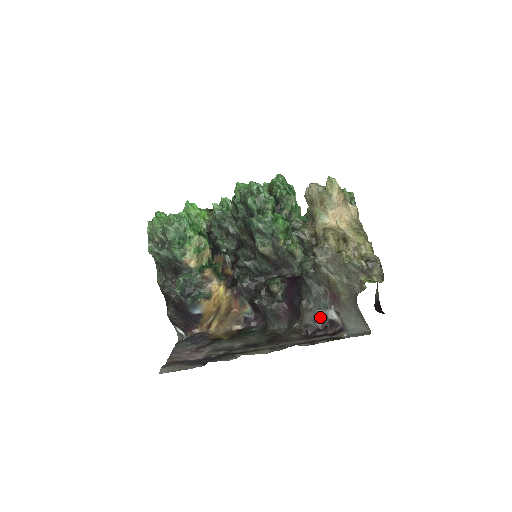
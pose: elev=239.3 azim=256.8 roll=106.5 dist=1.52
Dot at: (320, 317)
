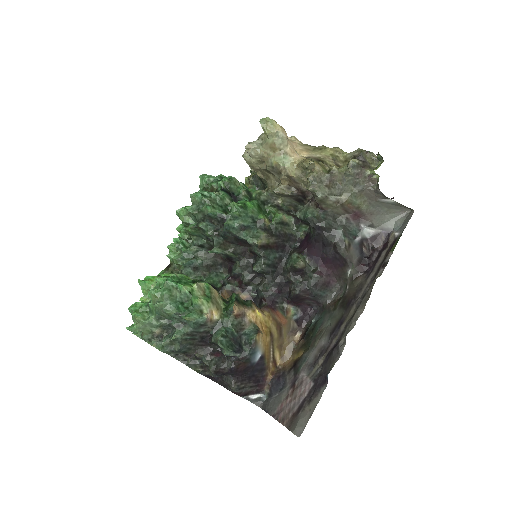
Dot at: (361, 244)
